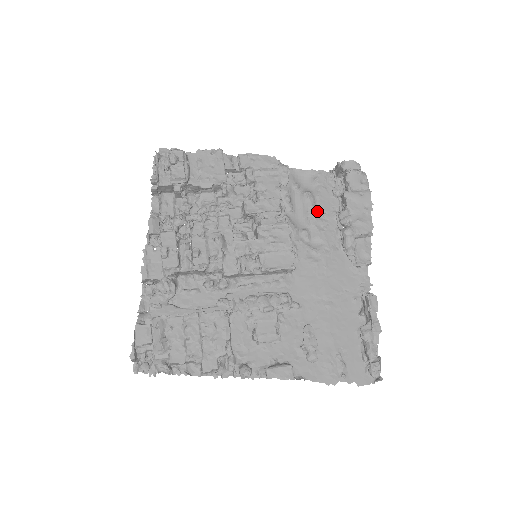
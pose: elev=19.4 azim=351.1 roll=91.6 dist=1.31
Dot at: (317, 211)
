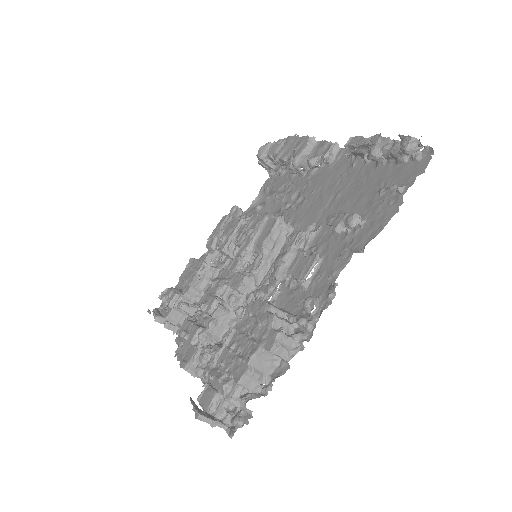
Dot at: (280, 192)
